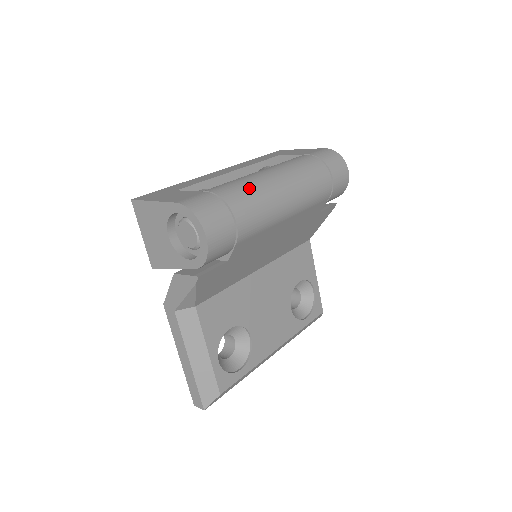
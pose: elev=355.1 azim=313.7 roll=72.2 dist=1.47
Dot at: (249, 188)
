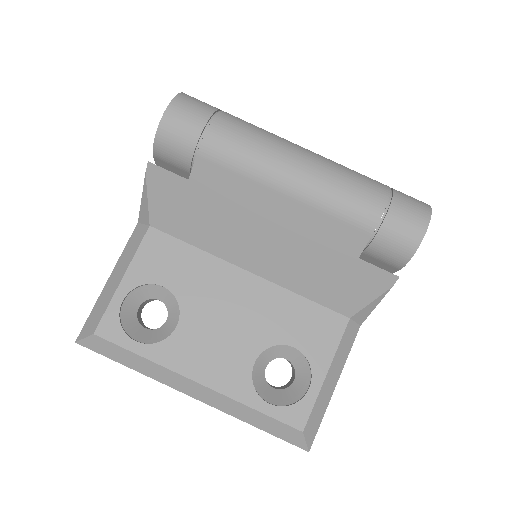
Dot at: (259, 129)
